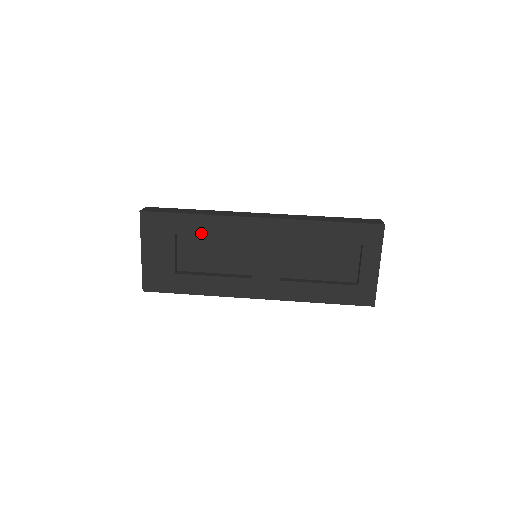
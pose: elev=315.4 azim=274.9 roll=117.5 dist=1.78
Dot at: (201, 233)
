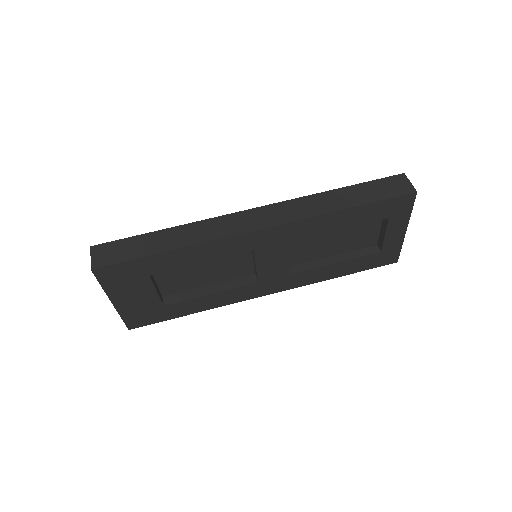
Dot at: (184, 265)
